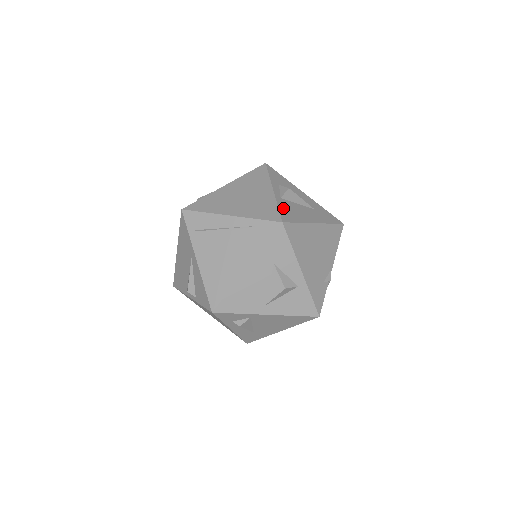
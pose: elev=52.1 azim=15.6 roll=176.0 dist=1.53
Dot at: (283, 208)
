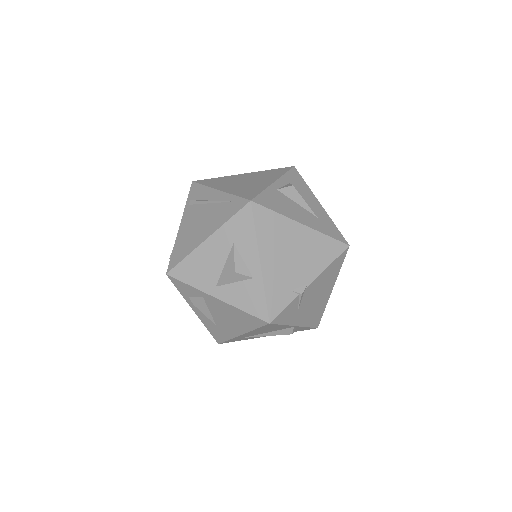
Dot at: (268, 195)
